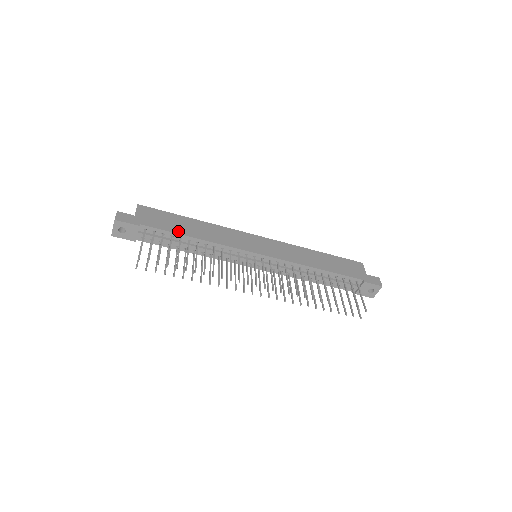
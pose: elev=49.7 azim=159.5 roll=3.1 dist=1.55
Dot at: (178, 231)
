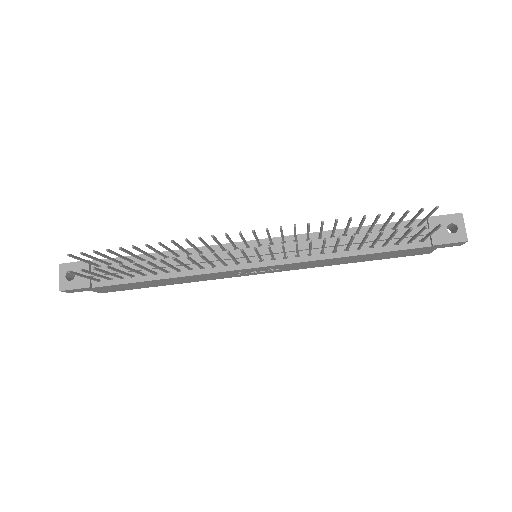
Dot at: (140, 255)
